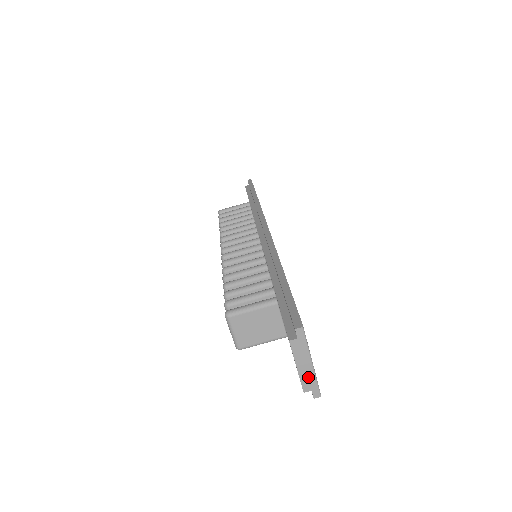
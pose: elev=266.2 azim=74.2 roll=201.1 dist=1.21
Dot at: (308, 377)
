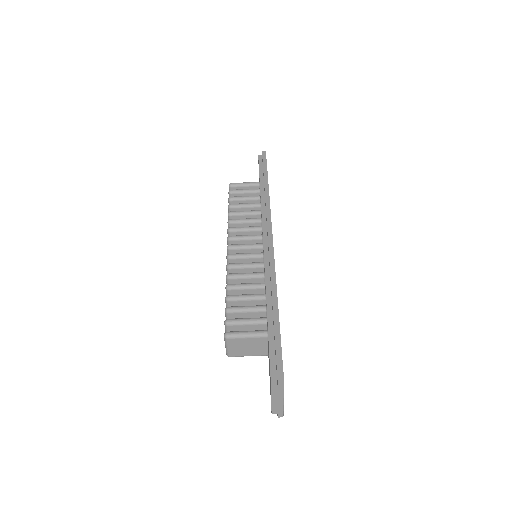
Dot at: (278, 407)
